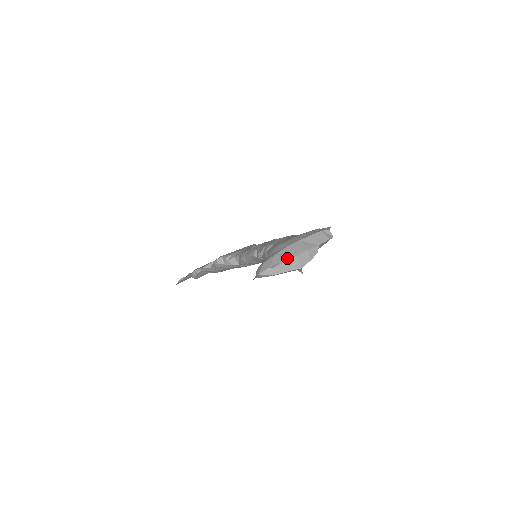
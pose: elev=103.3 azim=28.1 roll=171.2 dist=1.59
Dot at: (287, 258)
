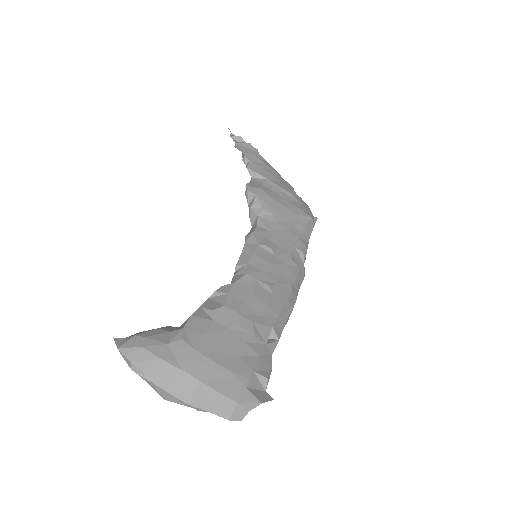
Dot at: (157, 381)
